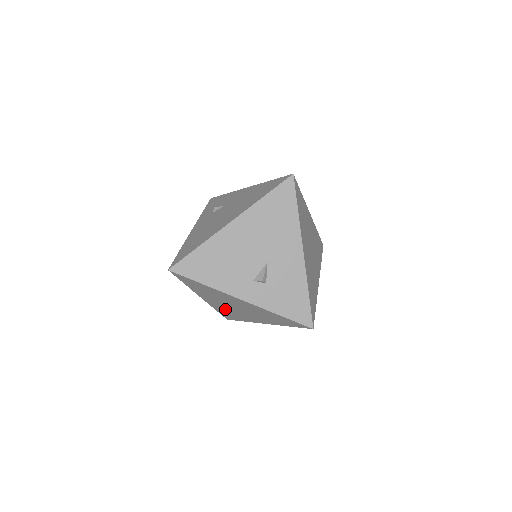
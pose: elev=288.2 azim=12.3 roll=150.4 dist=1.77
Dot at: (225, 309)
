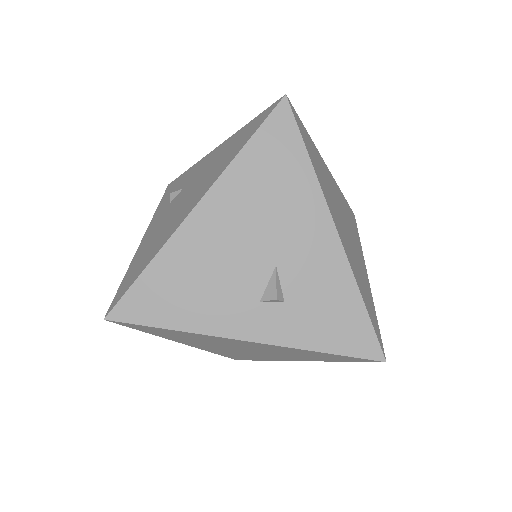
Dot at: (227, 352)
